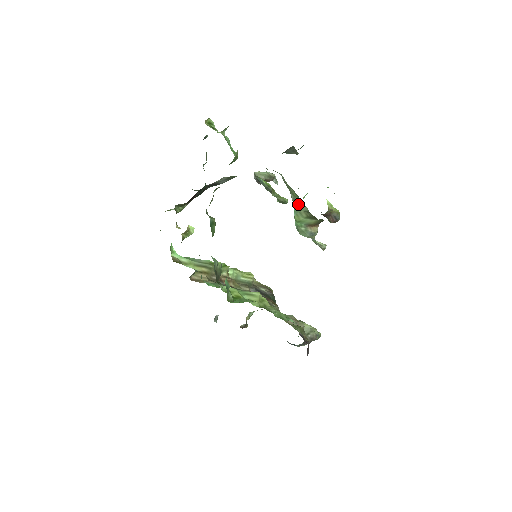
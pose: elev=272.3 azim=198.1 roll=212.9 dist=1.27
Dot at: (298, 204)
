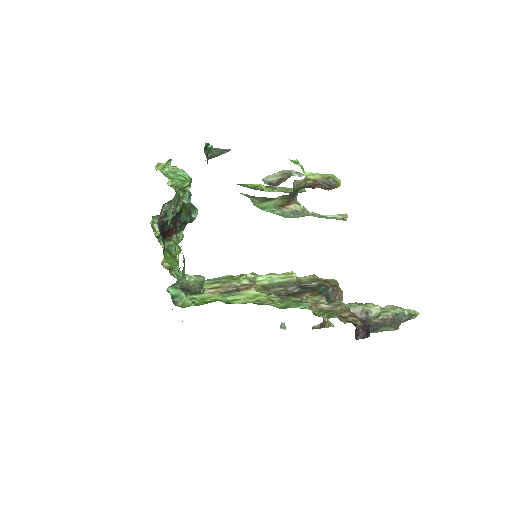
Dot at: (242, 194)
